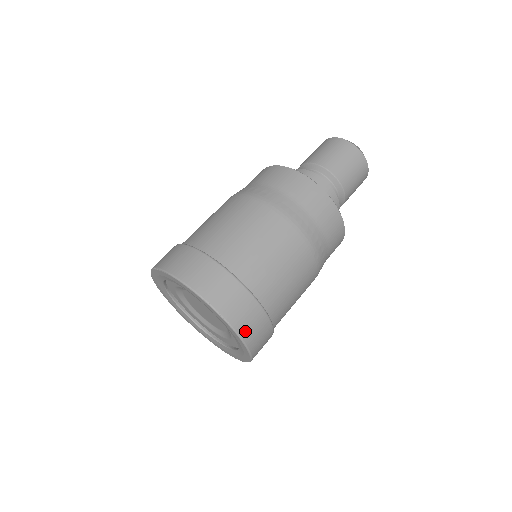
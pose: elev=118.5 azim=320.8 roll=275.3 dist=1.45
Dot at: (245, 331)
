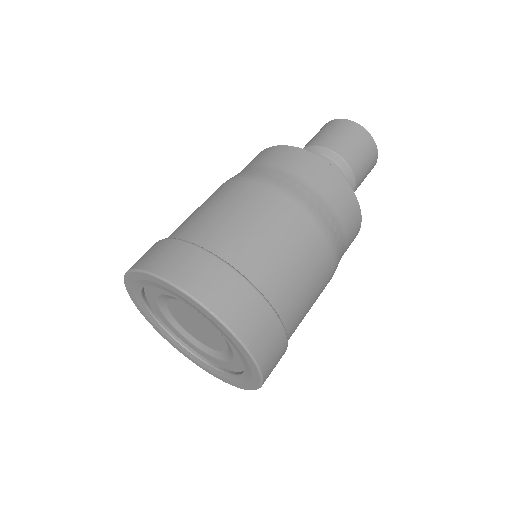
Dot at: (243, 329)
